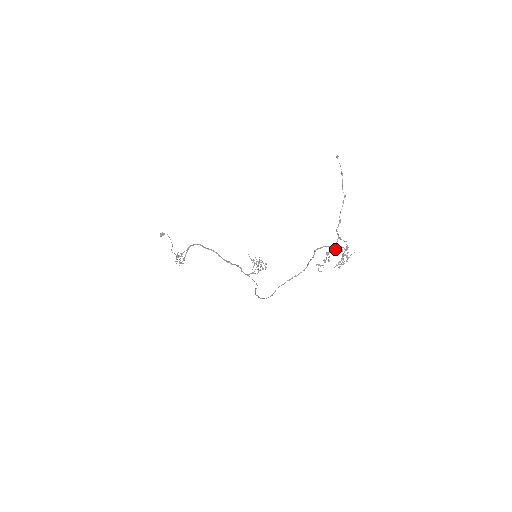
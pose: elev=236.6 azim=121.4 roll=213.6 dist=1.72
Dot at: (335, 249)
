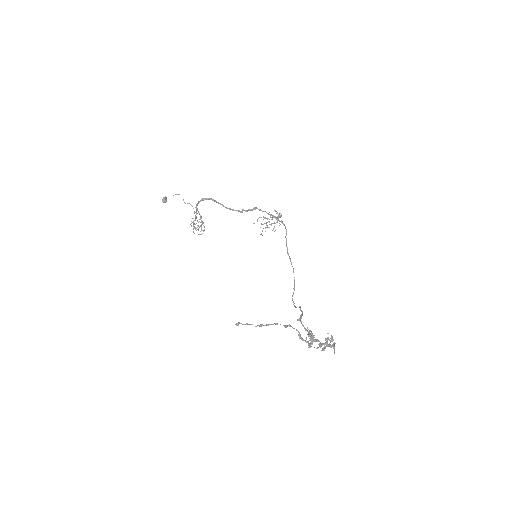
Dot at: (313, 341)
